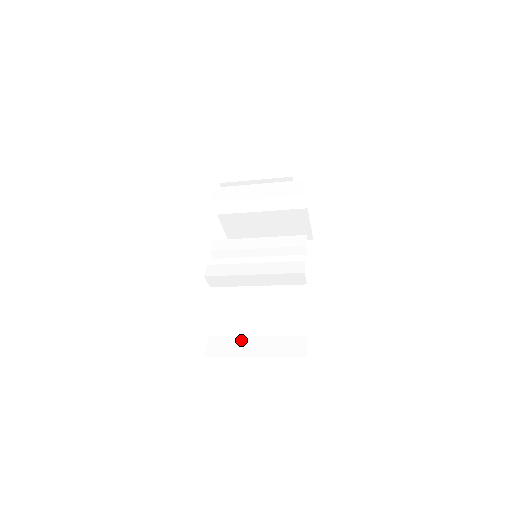
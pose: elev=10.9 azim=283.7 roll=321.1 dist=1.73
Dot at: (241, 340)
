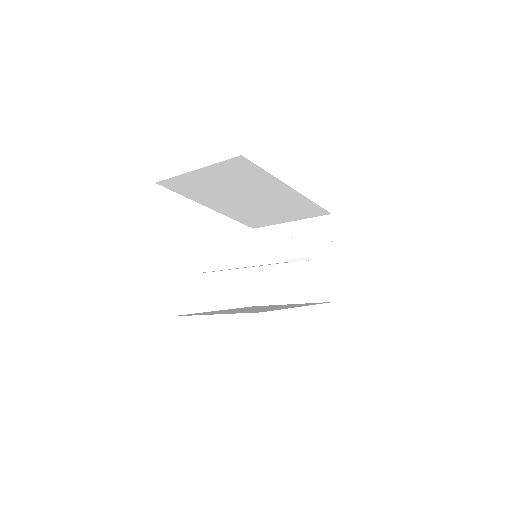
Dot at: occluded
